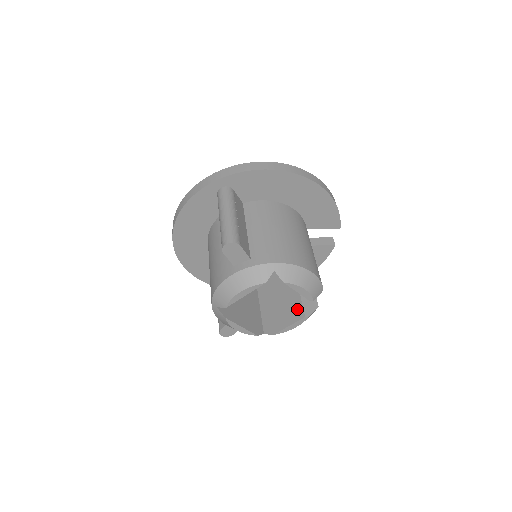
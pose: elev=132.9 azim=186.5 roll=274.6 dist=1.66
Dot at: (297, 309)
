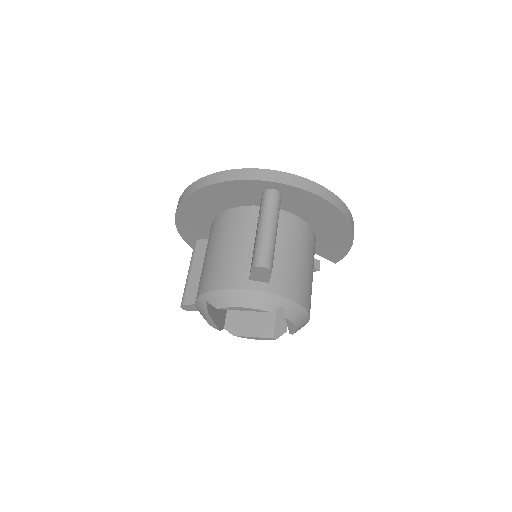
Dot at: (268, 325)
